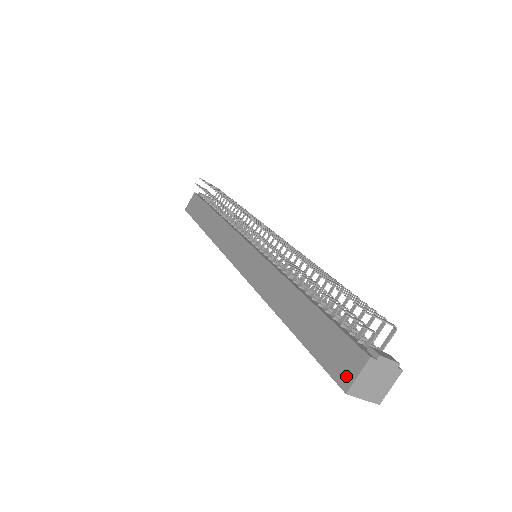
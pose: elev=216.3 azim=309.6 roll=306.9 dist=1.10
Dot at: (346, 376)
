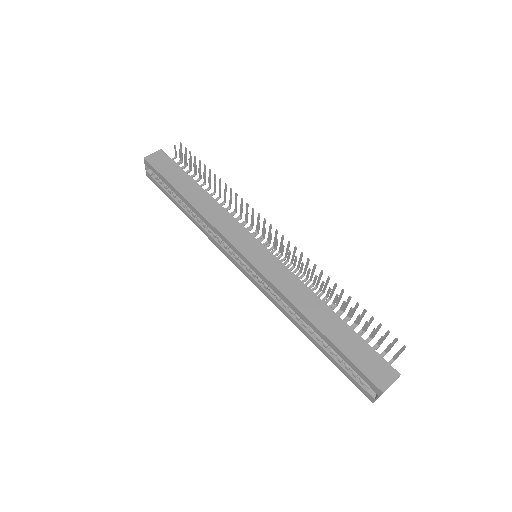
Dot at: (383, 382)
